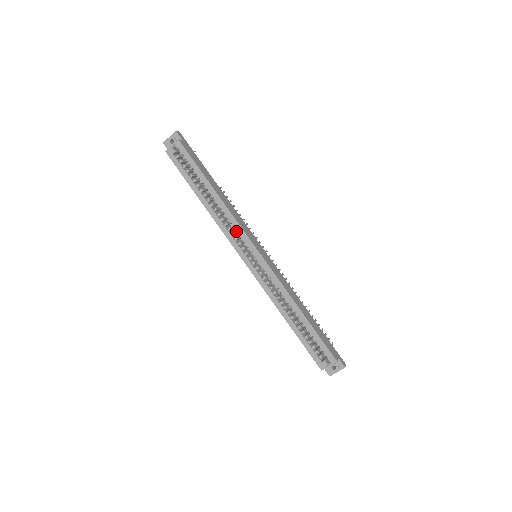
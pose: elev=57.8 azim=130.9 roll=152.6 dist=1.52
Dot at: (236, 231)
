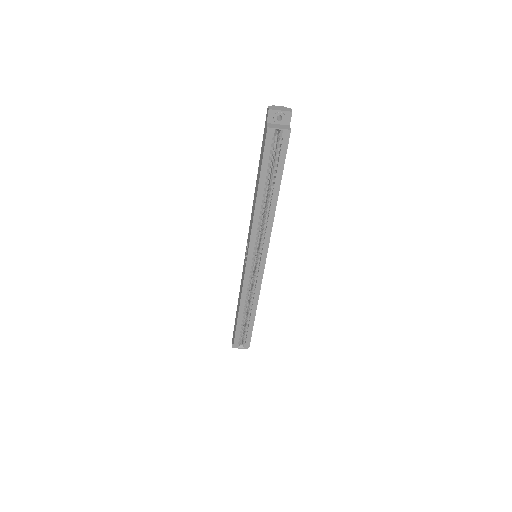
Dot at: (263, 236)
